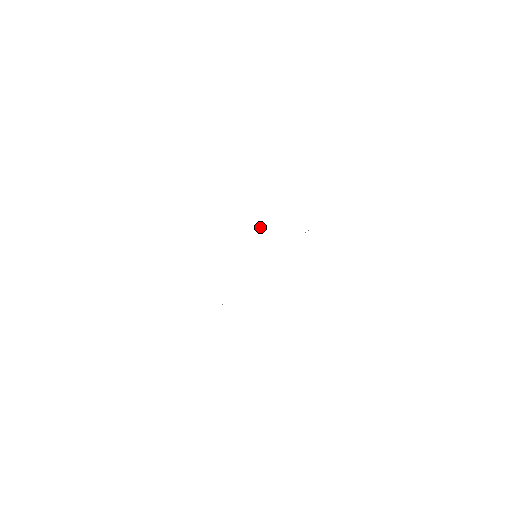
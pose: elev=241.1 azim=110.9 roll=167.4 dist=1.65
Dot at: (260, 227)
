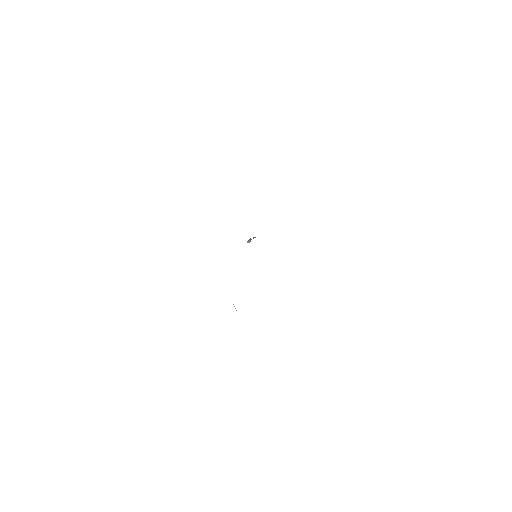
Dot at: occluded
